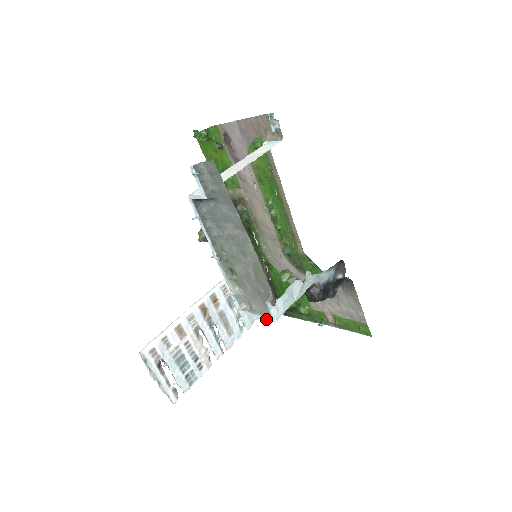
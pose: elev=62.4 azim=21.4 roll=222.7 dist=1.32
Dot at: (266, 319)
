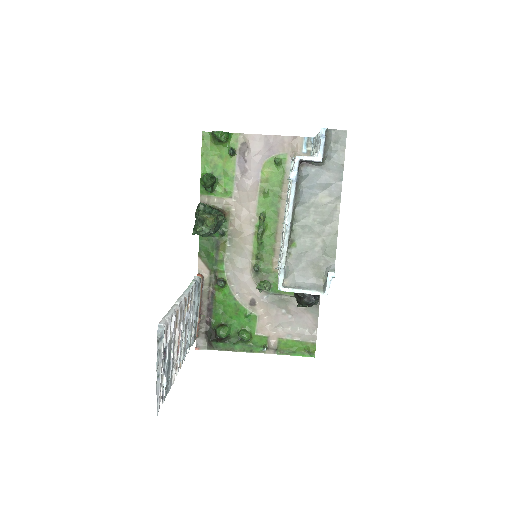
Dot at: (315, 293)
